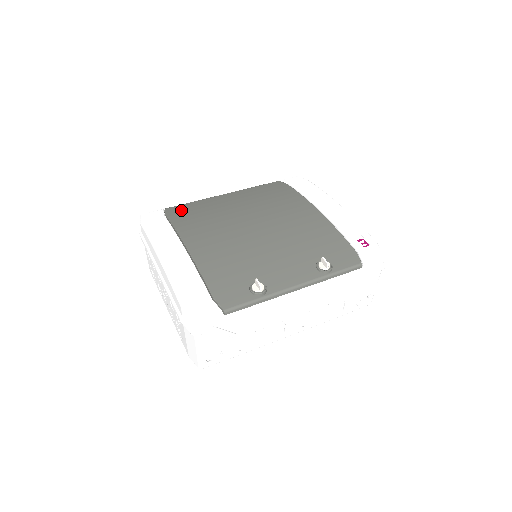
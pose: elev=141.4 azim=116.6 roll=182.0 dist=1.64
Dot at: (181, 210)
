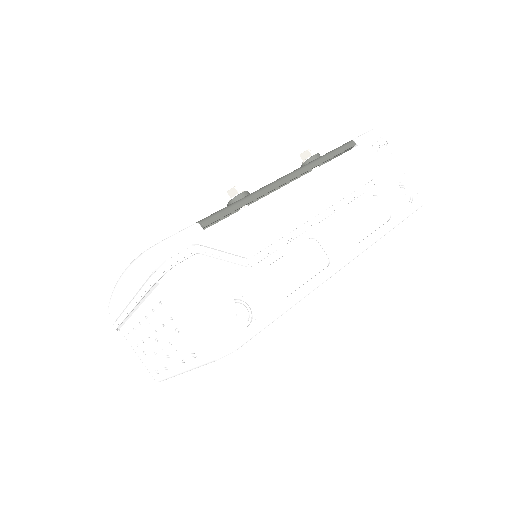
Dot at: occluded
